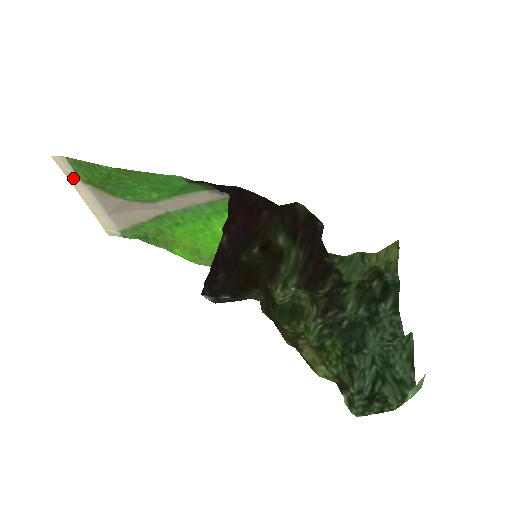
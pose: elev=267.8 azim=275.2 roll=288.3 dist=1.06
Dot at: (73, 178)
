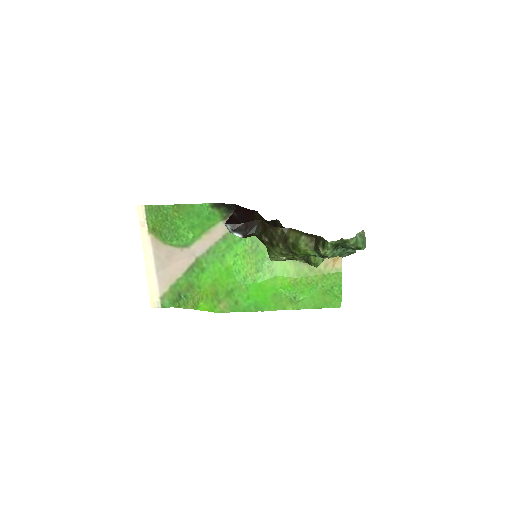
Dot at: (143, 229)
